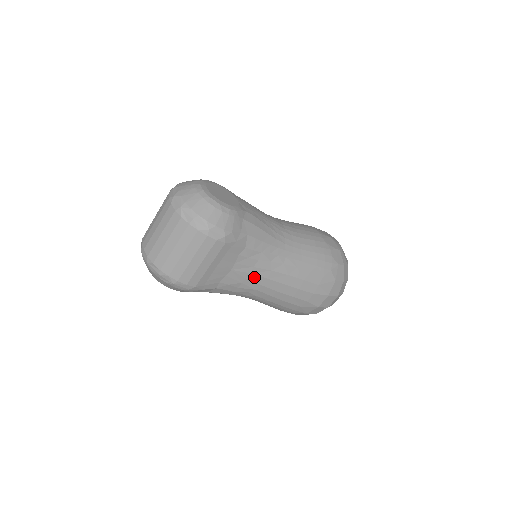
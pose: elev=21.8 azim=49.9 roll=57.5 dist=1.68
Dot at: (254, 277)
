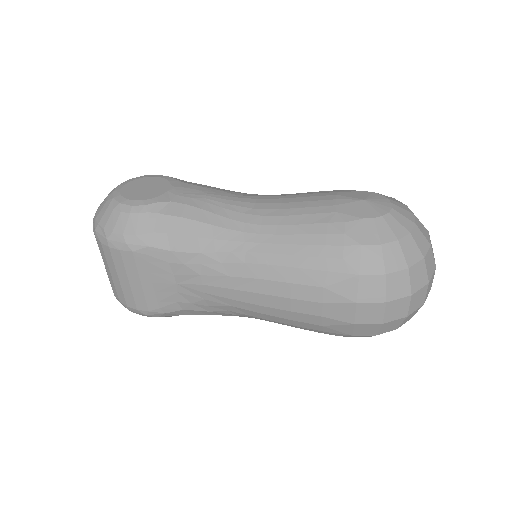
Dot at: (212, 289)
